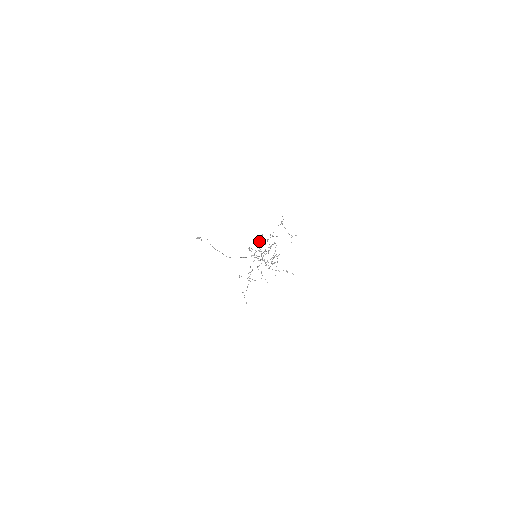
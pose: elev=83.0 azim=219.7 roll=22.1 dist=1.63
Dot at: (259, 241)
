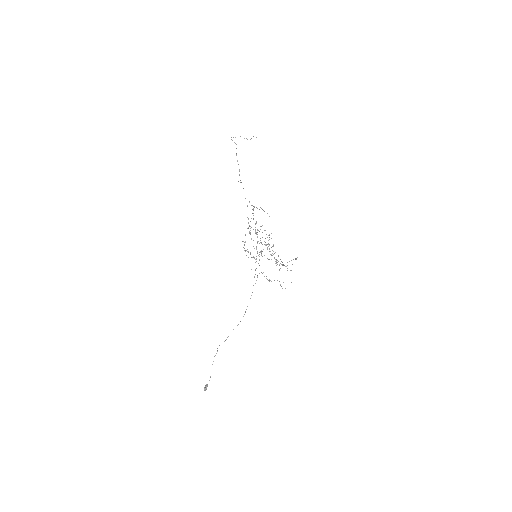
Dot at: occluded
